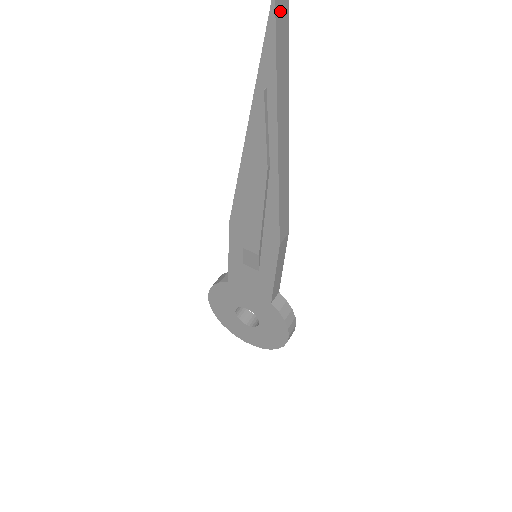
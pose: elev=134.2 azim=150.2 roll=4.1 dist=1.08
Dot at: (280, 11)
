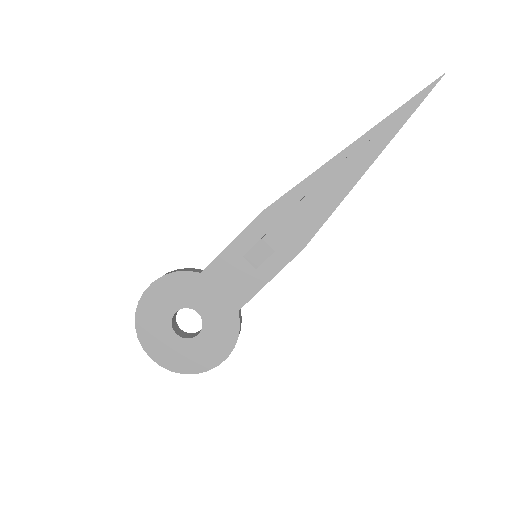
Dot at: (432, 88)
